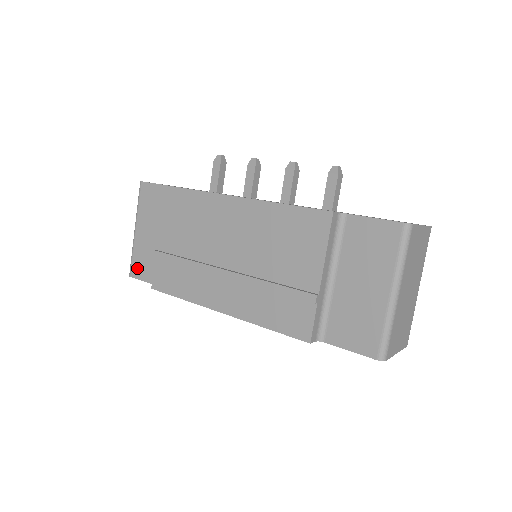
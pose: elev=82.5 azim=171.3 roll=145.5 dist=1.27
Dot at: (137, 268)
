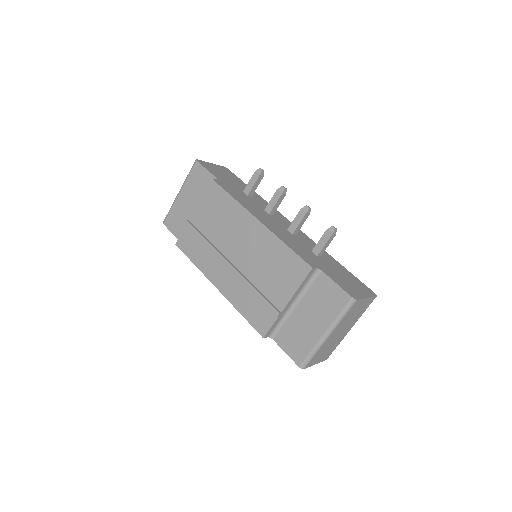
Dot at: (170, 221)
